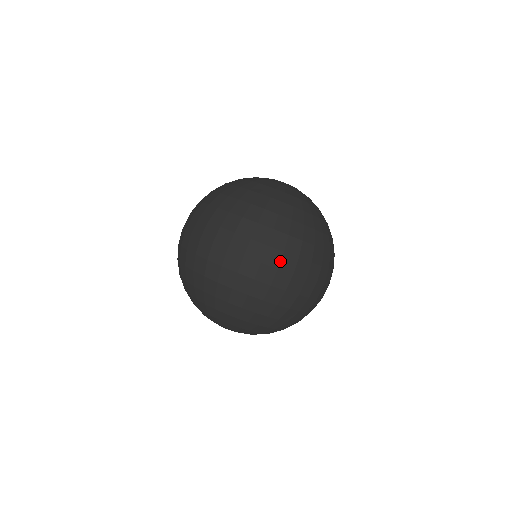
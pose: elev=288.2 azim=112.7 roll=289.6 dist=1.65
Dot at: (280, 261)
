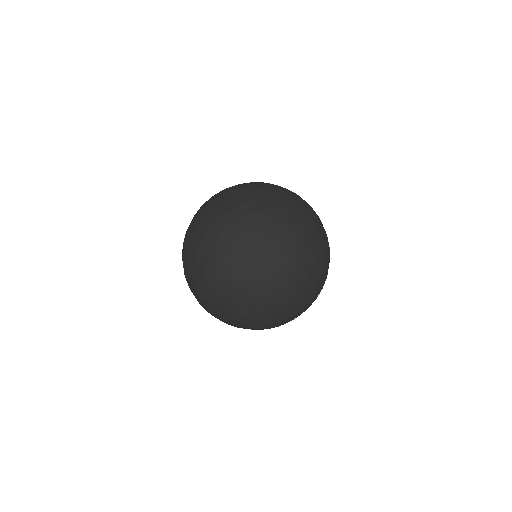
Dot at: occluded
